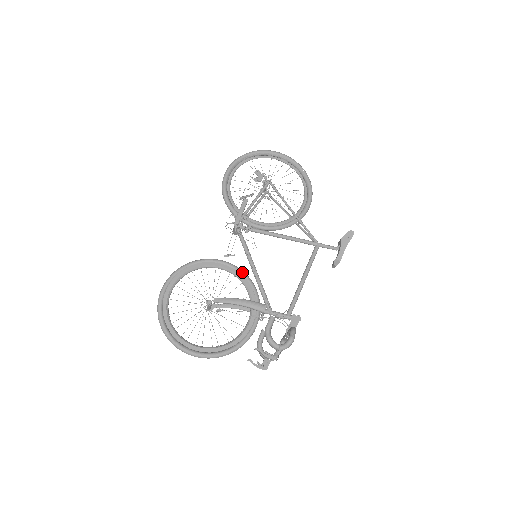
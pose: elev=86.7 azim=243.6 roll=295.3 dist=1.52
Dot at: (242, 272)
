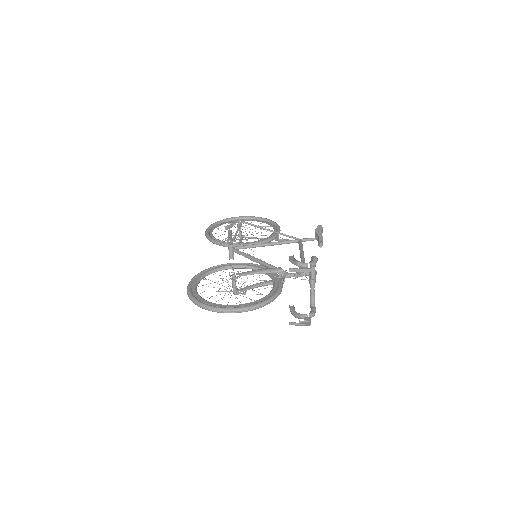
Dot at: (250, 263)
